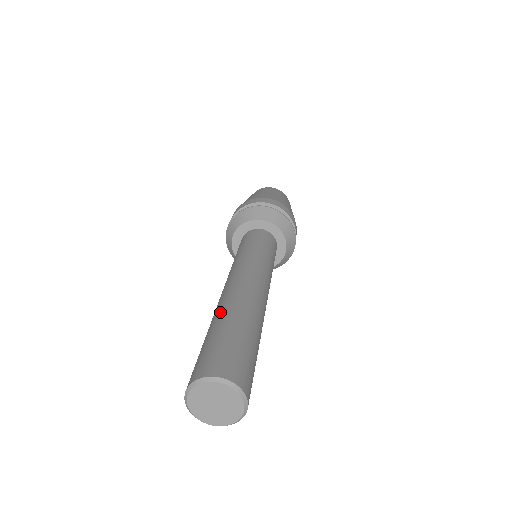
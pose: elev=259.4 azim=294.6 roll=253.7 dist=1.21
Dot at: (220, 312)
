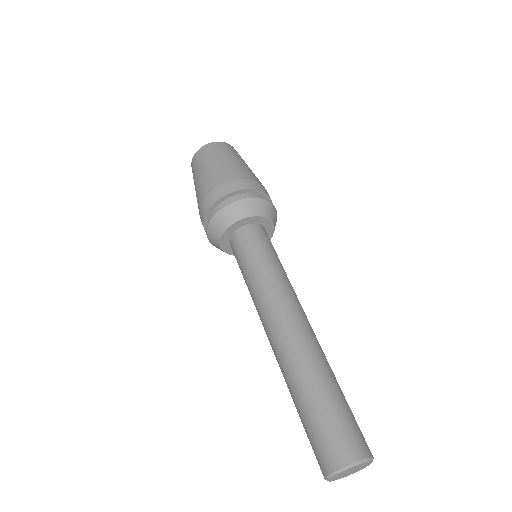
Dot at: (321, 366)
